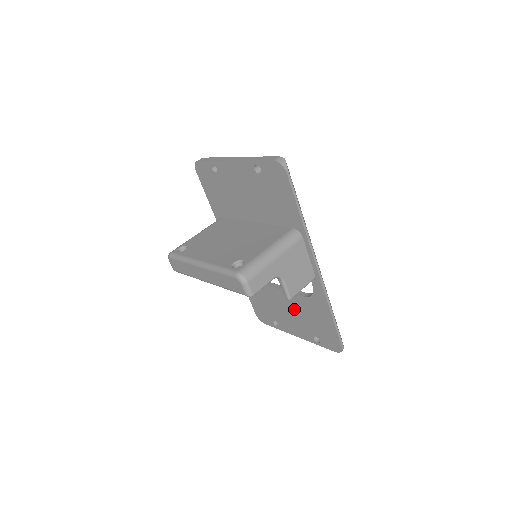
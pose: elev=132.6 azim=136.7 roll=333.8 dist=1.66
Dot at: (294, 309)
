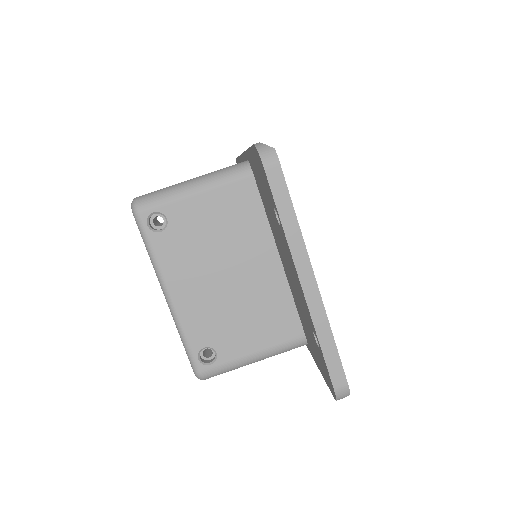
Dot at: occluded
